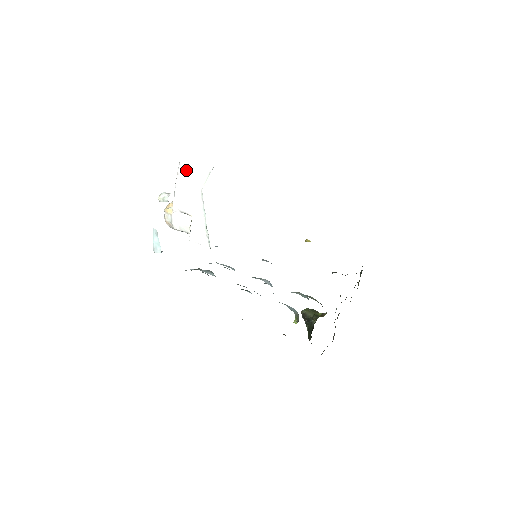
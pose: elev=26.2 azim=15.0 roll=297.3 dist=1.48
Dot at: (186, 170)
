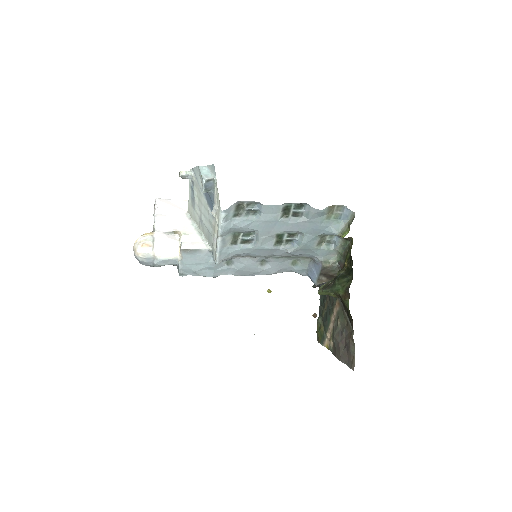
Dot at: (166, 203)
